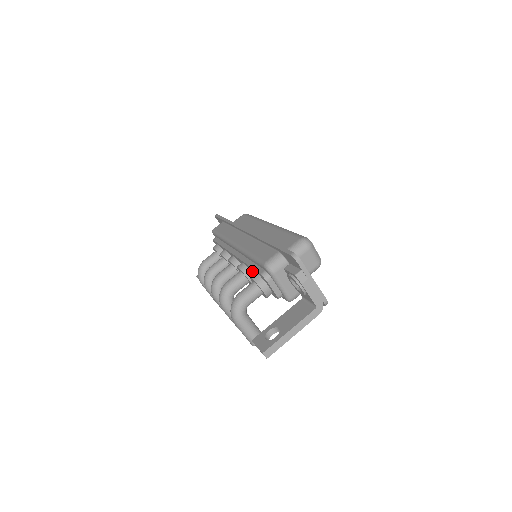
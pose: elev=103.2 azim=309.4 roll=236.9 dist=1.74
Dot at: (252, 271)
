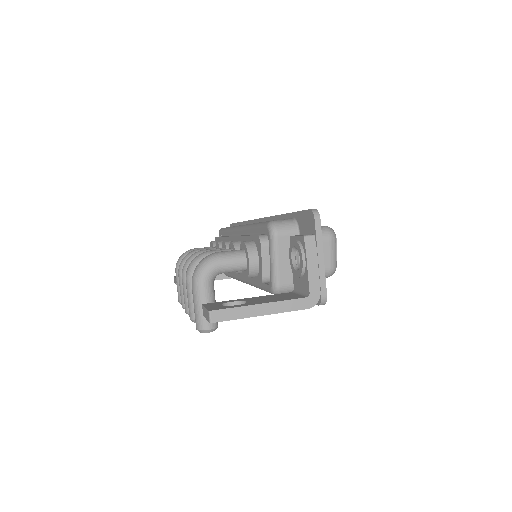
Dot at: occluded
